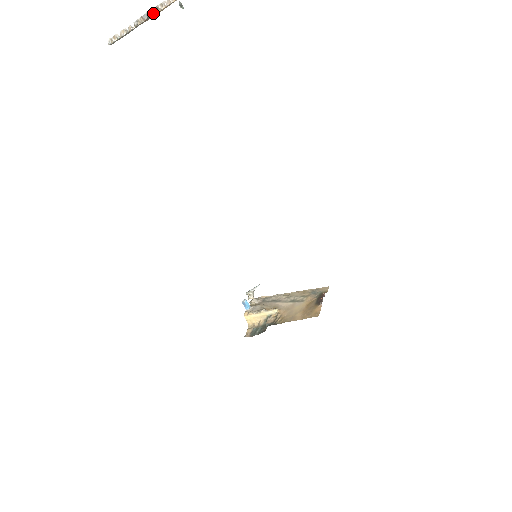
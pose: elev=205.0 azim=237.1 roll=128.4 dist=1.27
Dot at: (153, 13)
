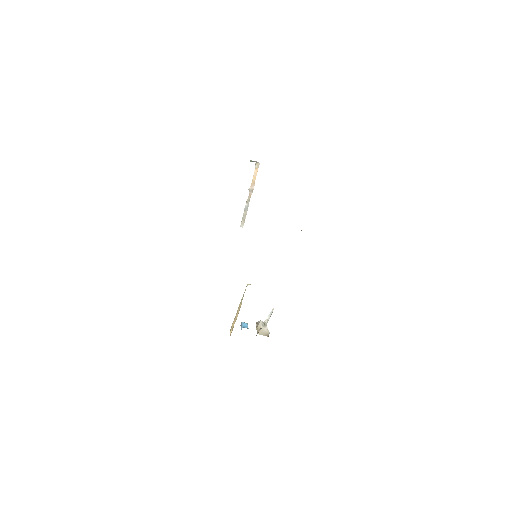
Dot at: (251, 187)
